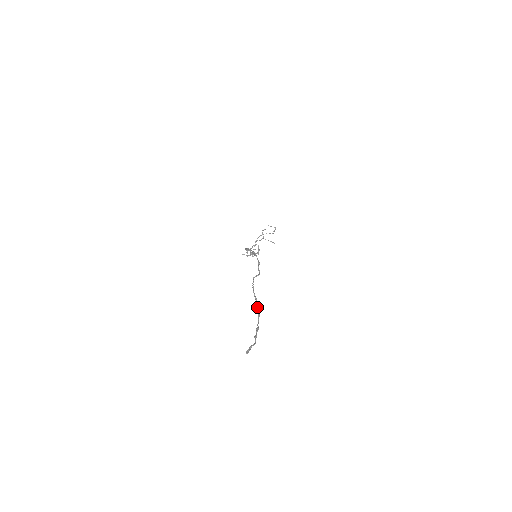
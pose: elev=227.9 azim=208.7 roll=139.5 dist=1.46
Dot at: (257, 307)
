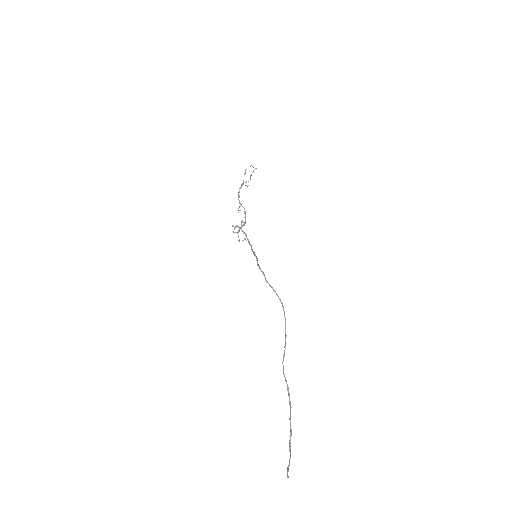
Dot at: (289, 402)
